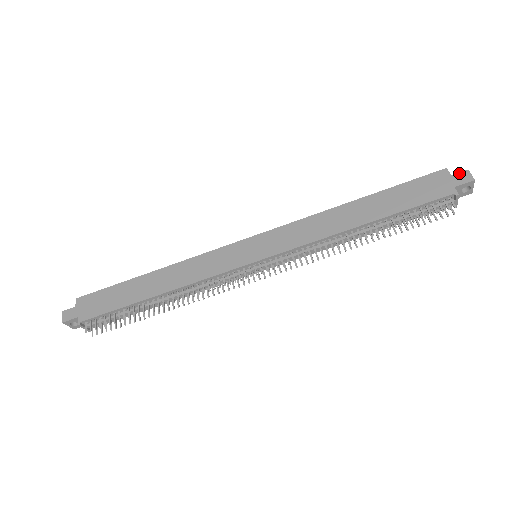
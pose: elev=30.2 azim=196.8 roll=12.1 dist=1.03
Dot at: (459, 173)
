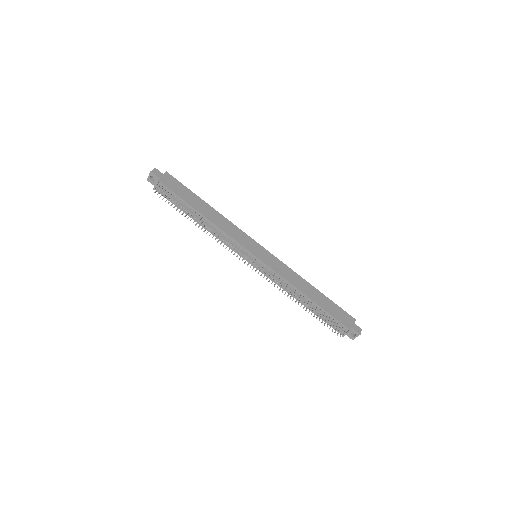
Dot at: (358, 326)
